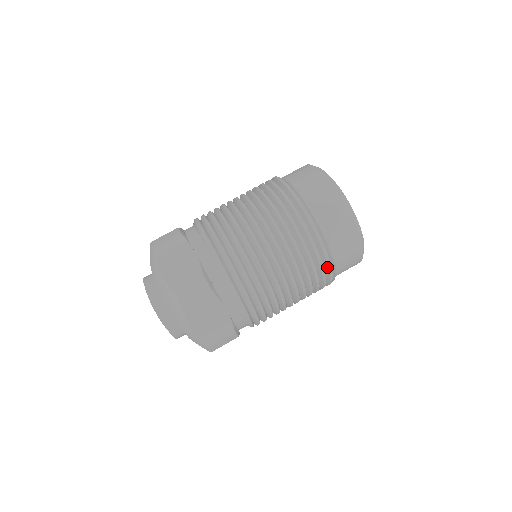
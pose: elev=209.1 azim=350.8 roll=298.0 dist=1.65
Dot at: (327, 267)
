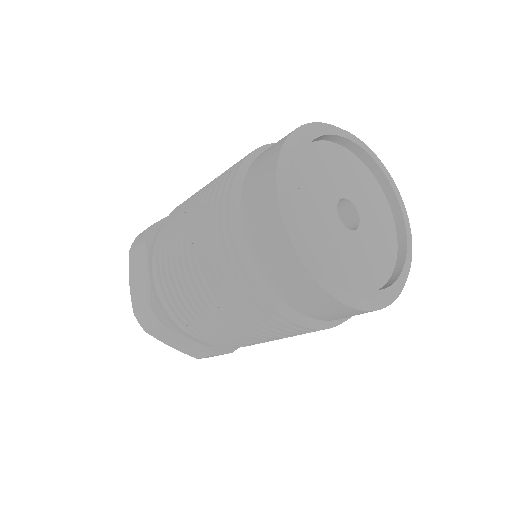
Dot at: (297, 325)
